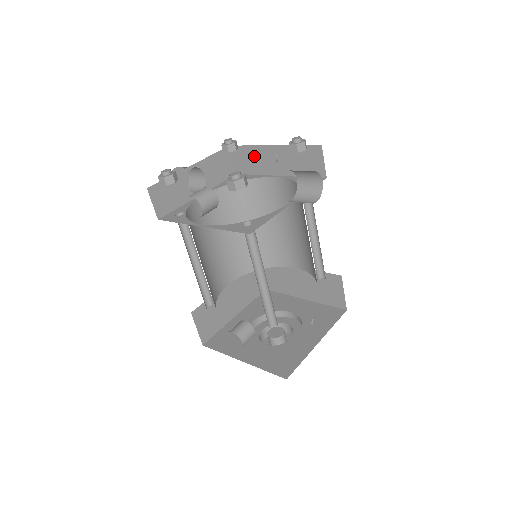
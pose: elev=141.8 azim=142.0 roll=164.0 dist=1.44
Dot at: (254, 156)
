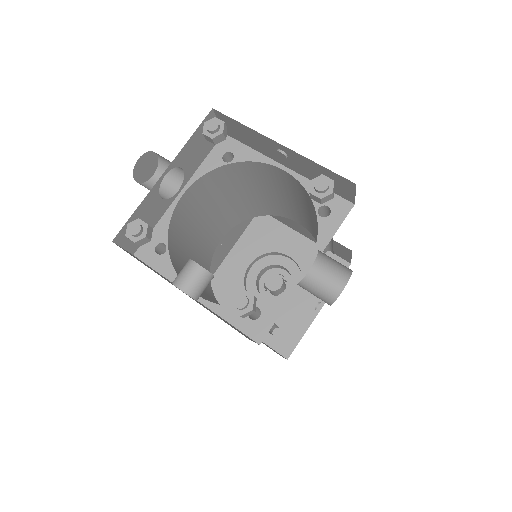
Dot at: (251, 136)
